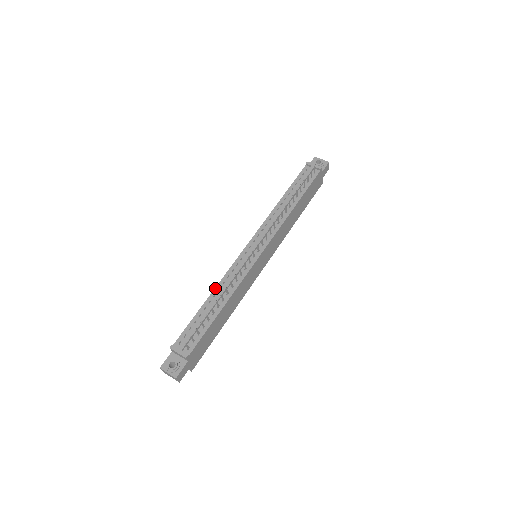
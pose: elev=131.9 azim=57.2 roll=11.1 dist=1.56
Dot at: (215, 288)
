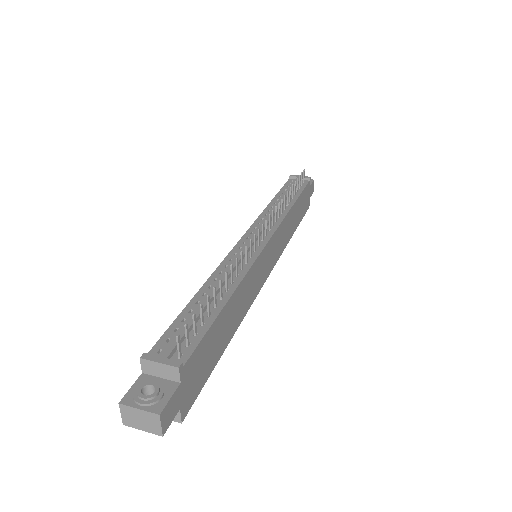
Dot at: (208, 279)
